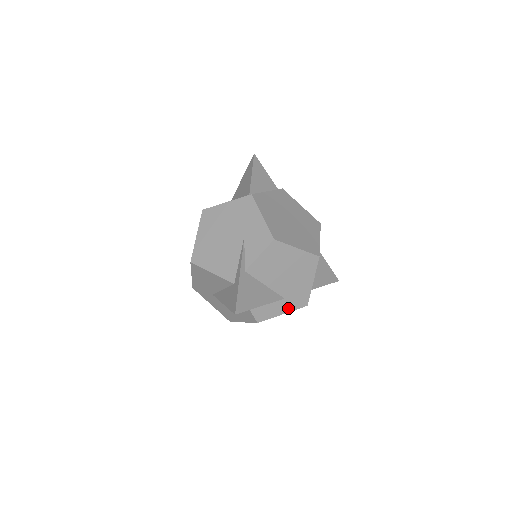
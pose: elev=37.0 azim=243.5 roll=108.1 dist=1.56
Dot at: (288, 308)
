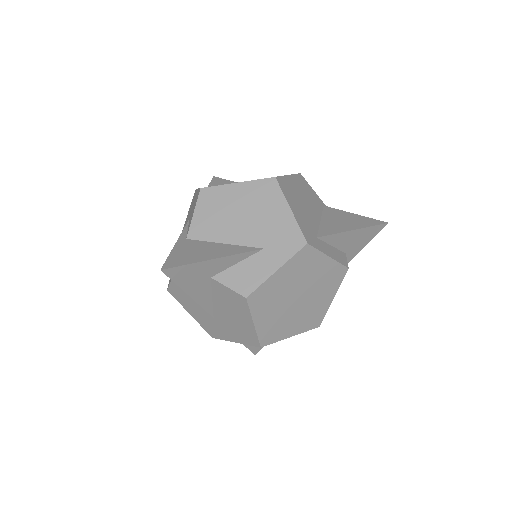
Dot at: (279, 259)
